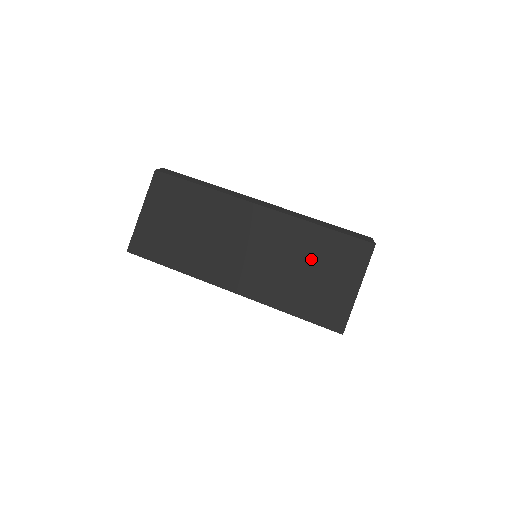
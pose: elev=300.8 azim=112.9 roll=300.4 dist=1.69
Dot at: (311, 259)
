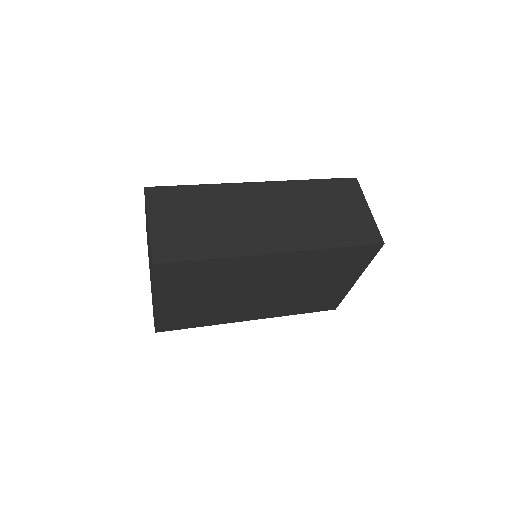
Dot at: (323, 203)
